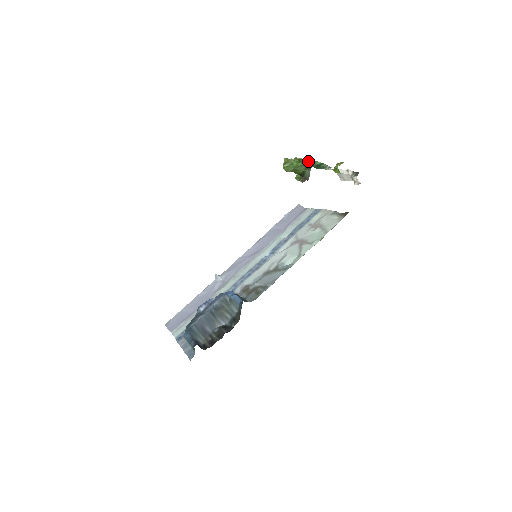
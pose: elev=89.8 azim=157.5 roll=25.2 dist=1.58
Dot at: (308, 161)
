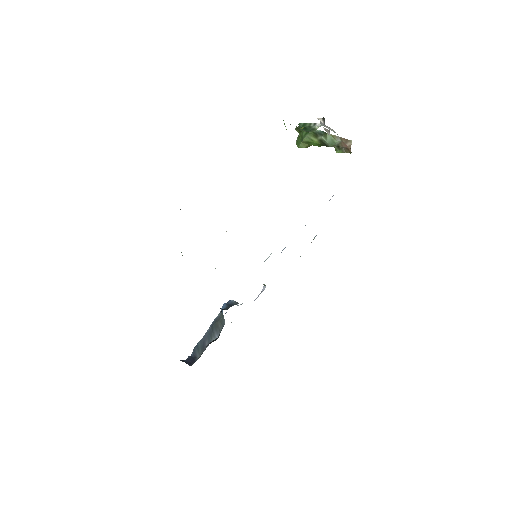
Dot at: occluded
